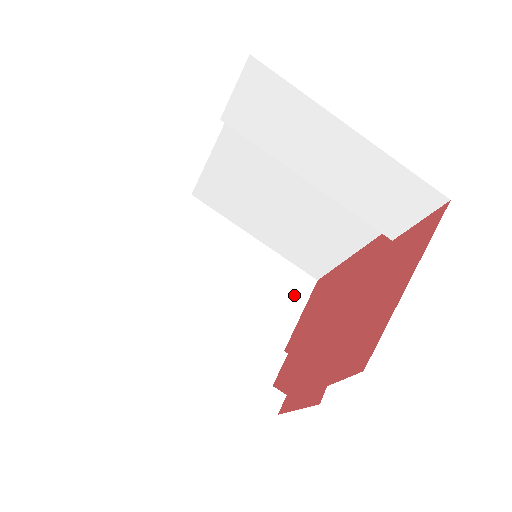
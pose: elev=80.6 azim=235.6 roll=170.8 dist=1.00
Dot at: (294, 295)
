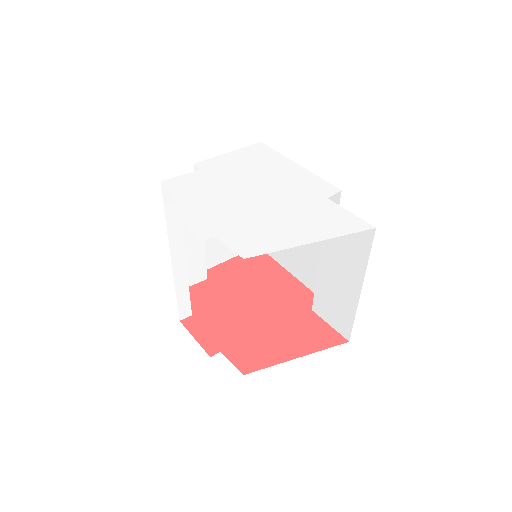
Dot at: occluded
